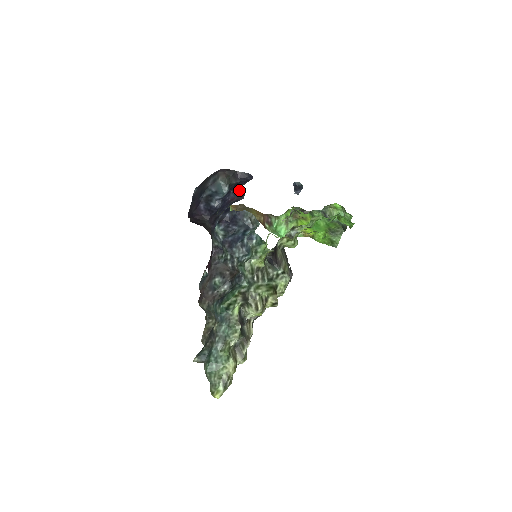
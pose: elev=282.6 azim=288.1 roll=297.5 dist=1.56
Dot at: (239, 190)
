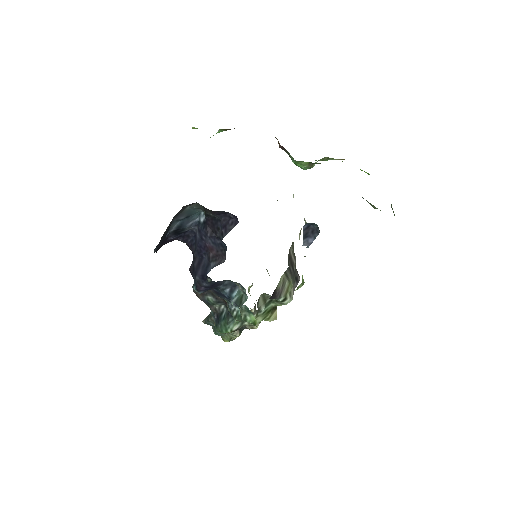
Dot at: (218, 240)
